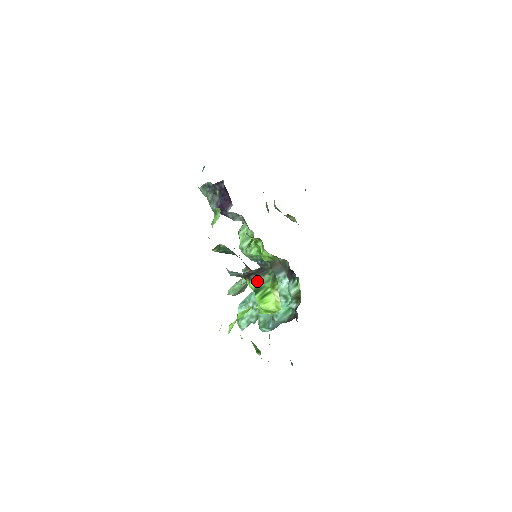
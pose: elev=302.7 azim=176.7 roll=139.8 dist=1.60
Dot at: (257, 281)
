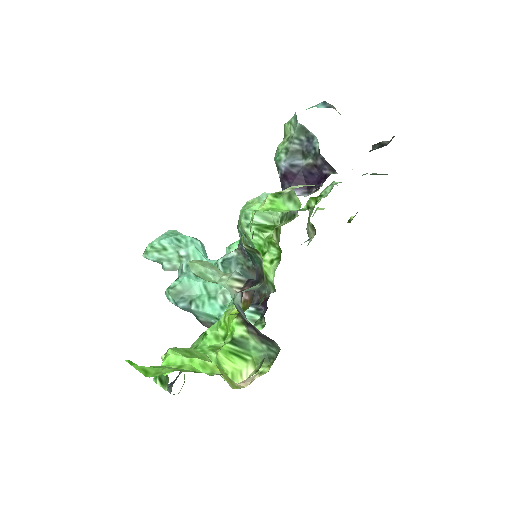
Dot at: (249, 337)
